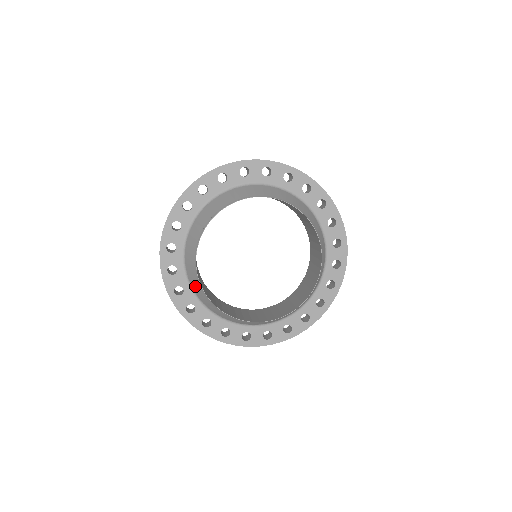
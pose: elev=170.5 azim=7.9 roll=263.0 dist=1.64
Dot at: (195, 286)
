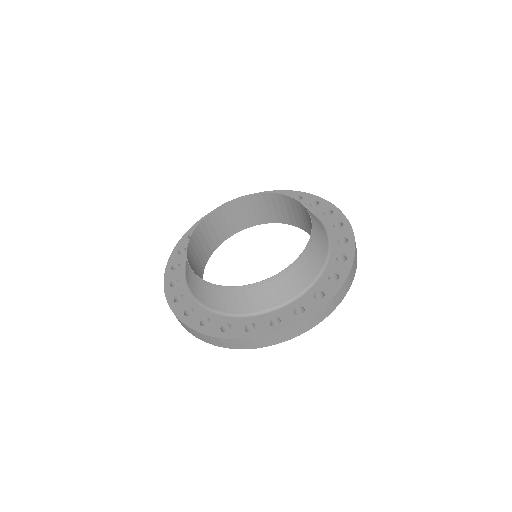
Dot at: (211, 299)
